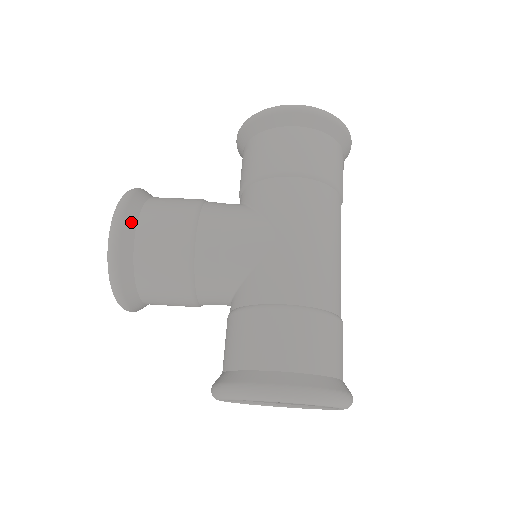
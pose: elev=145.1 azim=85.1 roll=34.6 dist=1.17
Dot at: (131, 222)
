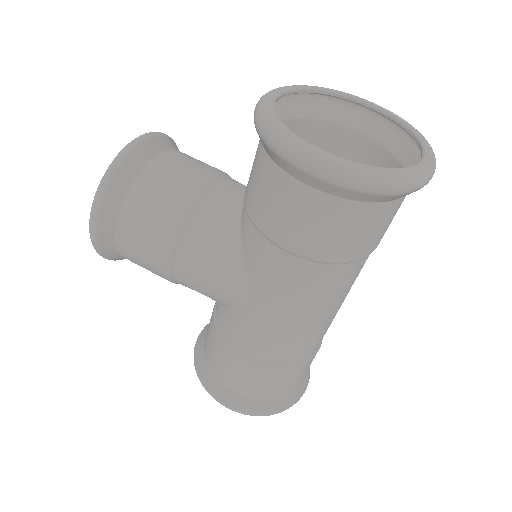
Dot at: (108, 229)
